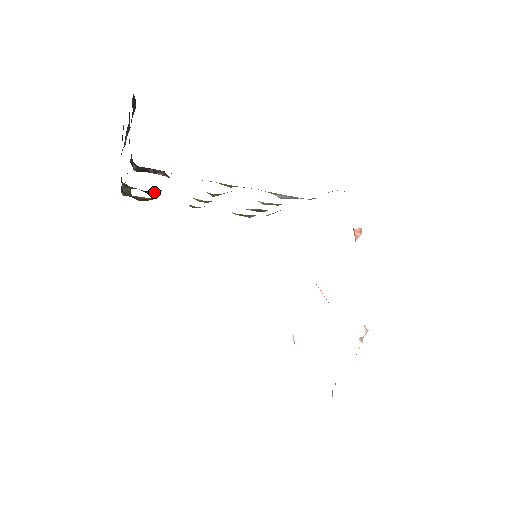
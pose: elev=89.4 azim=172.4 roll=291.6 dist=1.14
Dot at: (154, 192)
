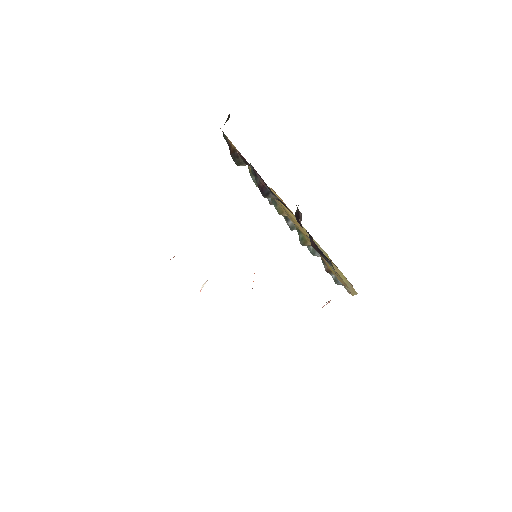
Dot at: (259, 179)
